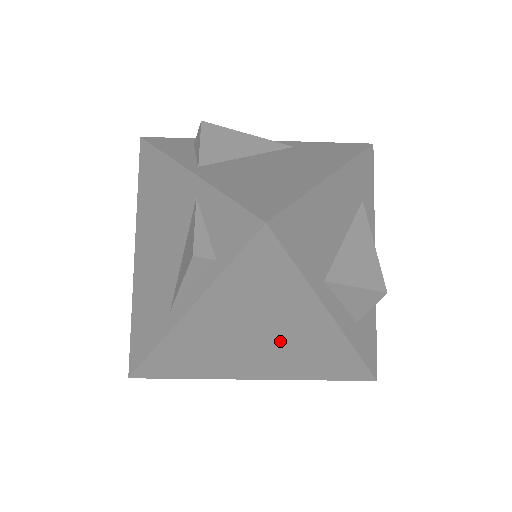
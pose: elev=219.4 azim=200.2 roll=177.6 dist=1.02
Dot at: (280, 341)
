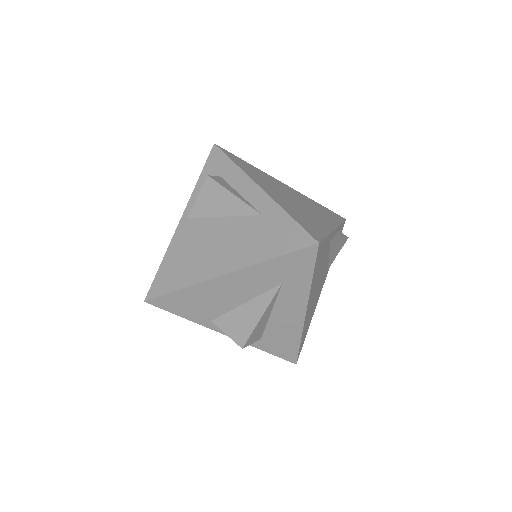
Dot at: occluded
